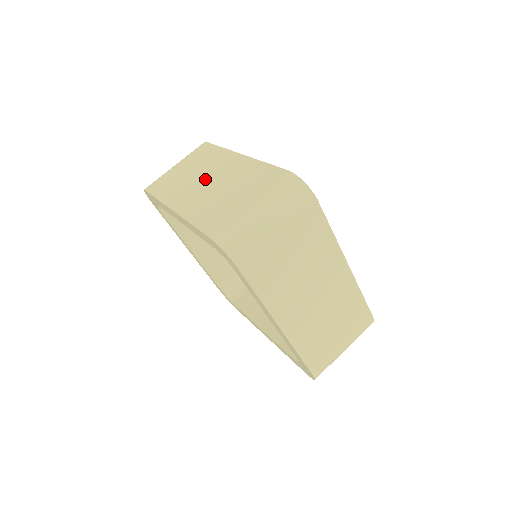
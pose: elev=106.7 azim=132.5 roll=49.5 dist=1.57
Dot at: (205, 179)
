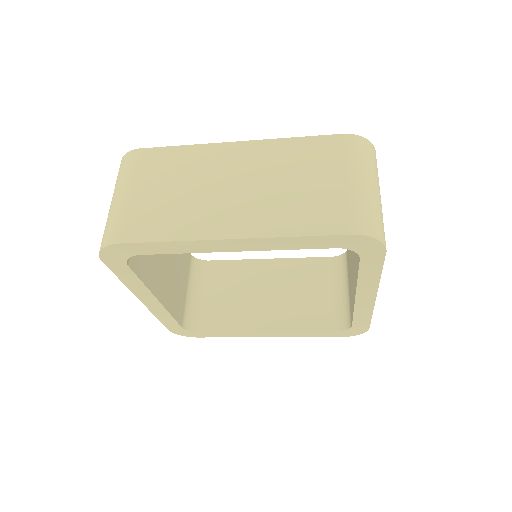
Dot at: occluded
